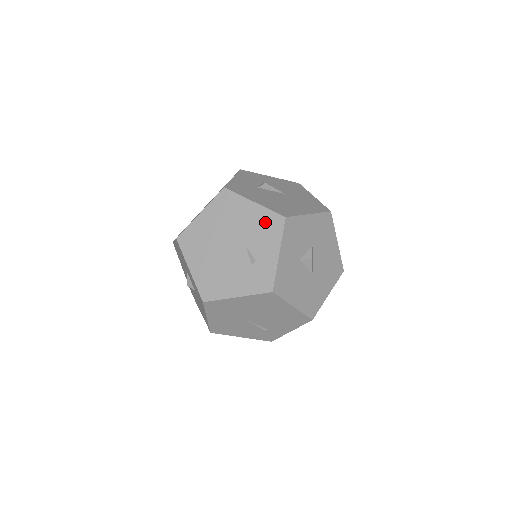
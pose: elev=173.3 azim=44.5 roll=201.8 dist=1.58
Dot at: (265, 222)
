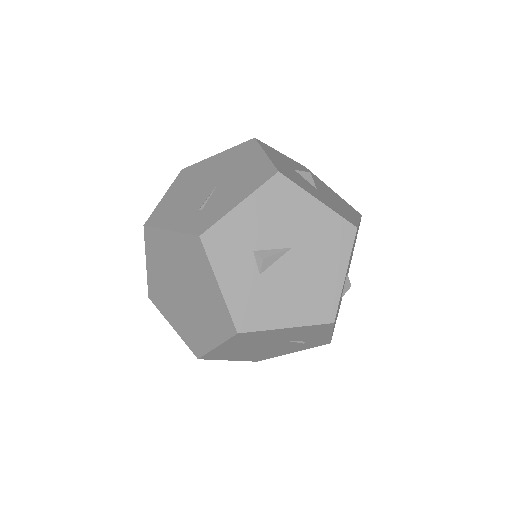
Dot at: (308, 331)
